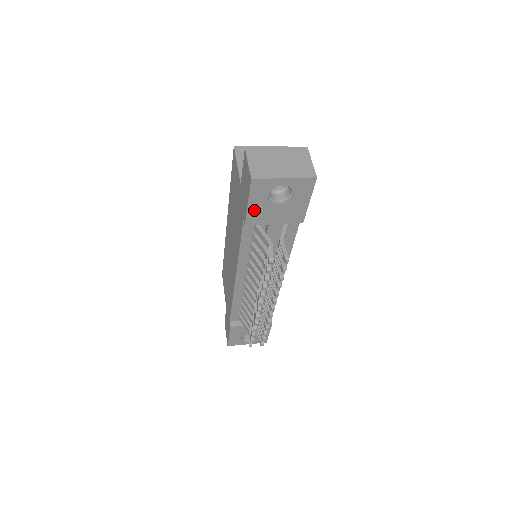
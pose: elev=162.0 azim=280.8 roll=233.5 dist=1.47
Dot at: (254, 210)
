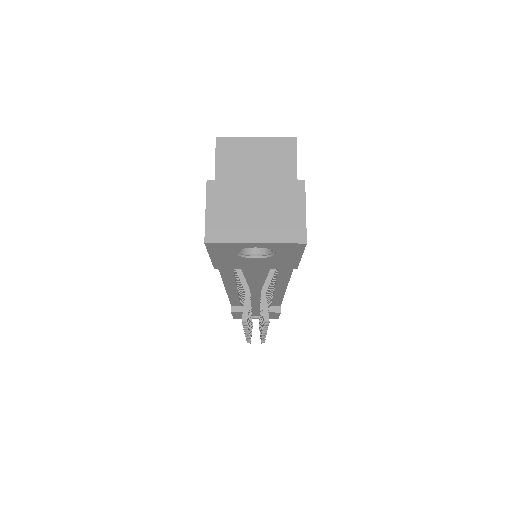
Dot at: (222, 261)
